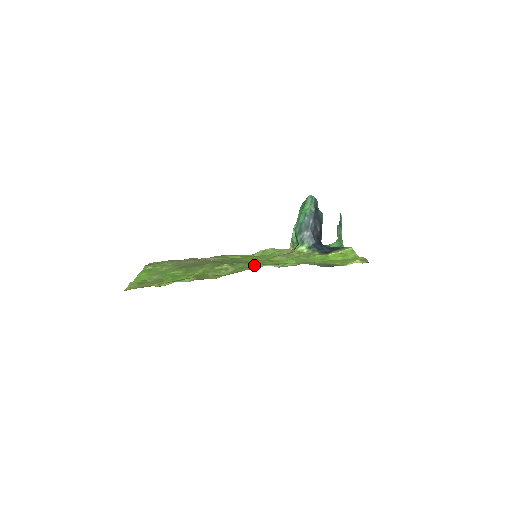
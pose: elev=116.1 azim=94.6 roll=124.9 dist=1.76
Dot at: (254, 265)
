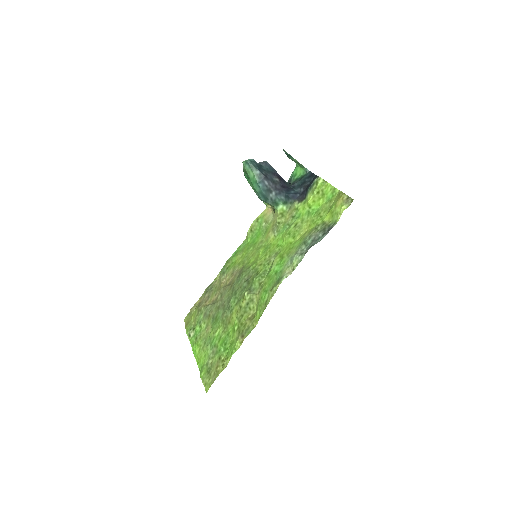
Dot at: (265, 274)
